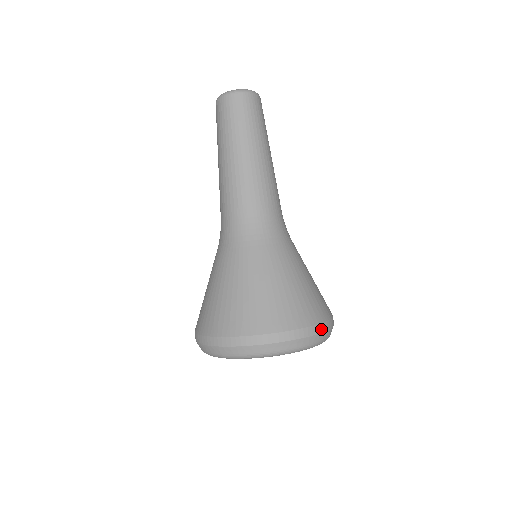
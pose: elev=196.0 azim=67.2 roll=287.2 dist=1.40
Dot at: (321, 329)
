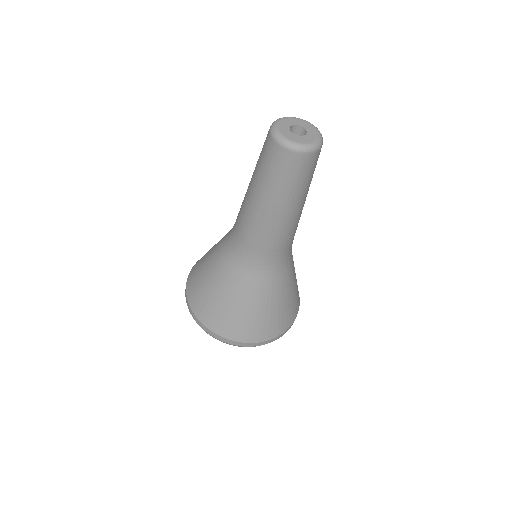
Dot at: occluded
